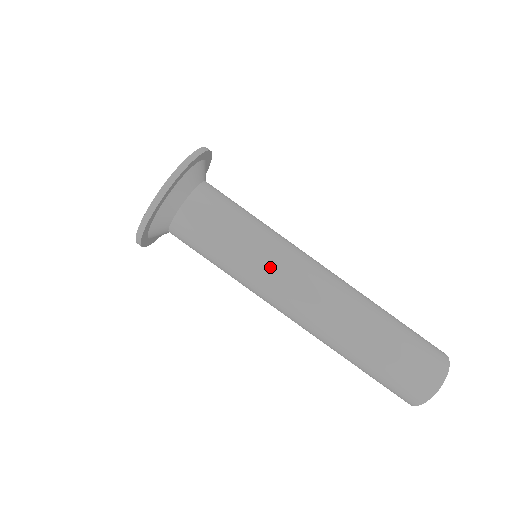
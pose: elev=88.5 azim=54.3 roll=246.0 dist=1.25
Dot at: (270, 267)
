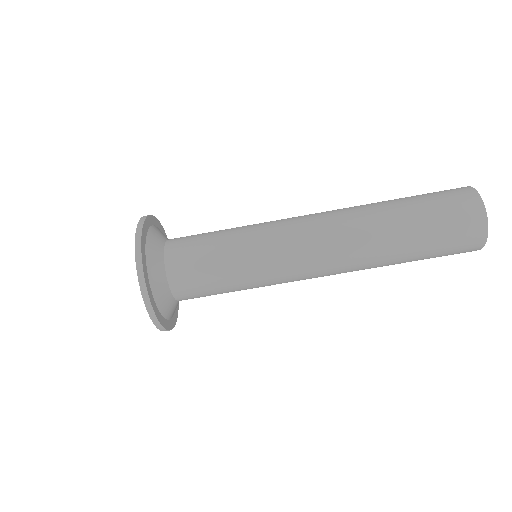
Dot at: (274, 269)
